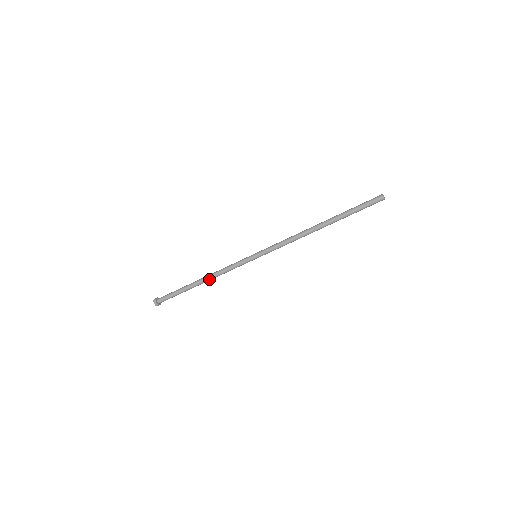
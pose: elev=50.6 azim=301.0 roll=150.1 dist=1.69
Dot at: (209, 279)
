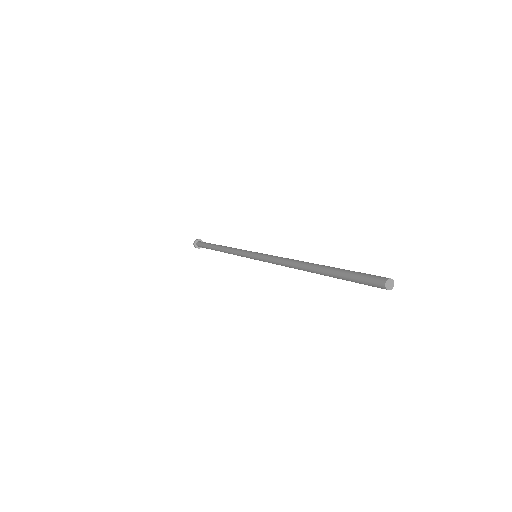
Dot at: occluded
